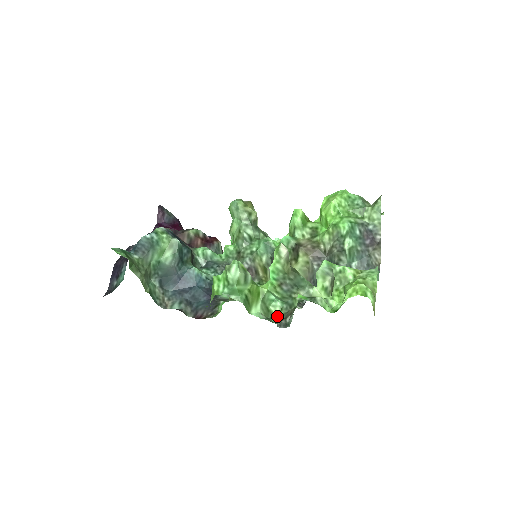
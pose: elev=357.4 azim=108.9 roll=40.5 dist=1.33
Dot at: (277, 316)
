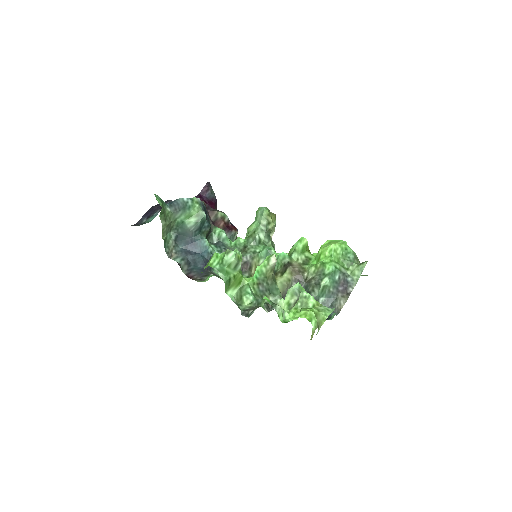
Dot at: (245, 306)
